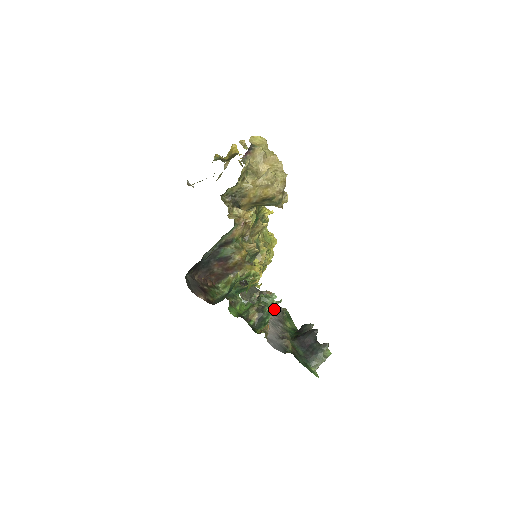
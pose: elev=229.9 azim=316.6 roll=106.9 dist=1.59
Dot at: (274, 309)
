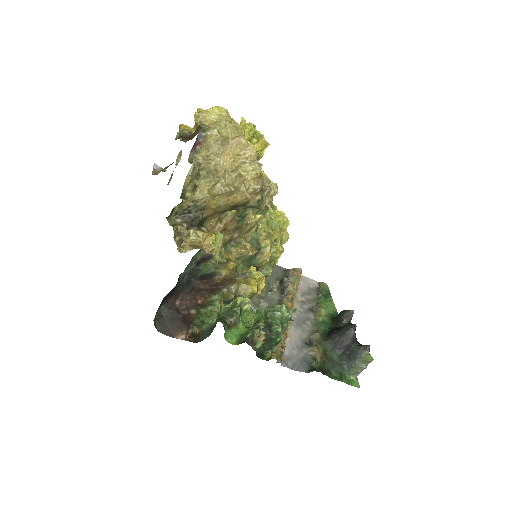
Dot at: (288, 320)
